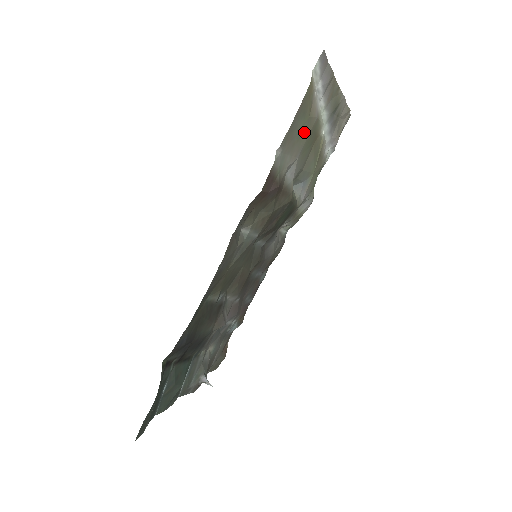
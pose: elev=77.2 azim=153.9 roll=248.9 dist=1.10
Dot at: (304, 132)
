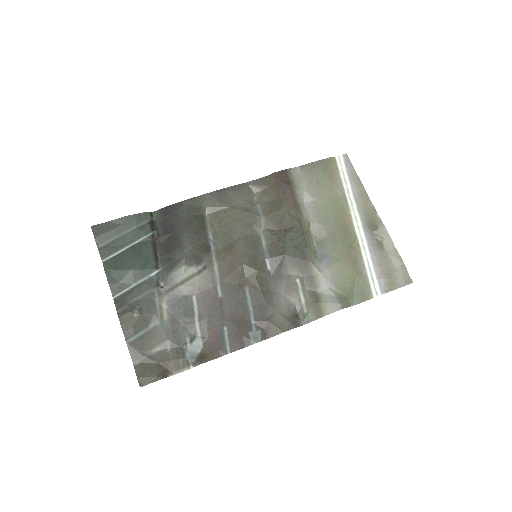
Dot at: (324, 185)
